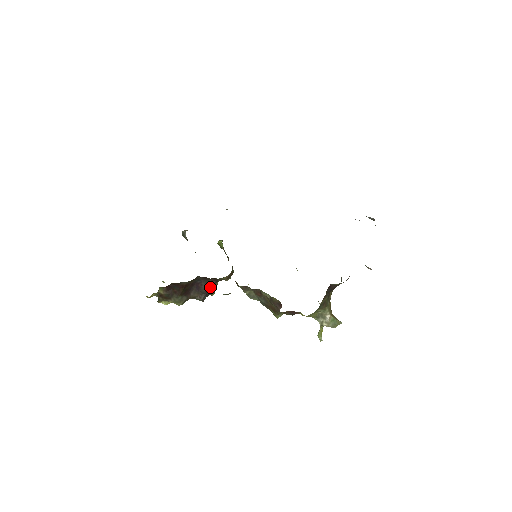
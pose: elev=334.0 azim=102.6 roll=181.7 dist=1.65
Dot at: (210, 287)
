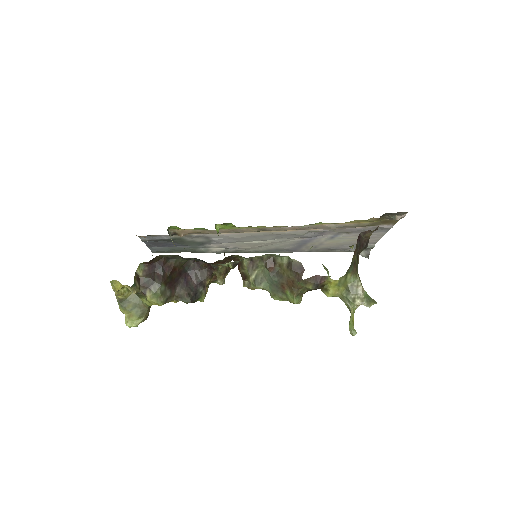
Dot at: (201, 284)
